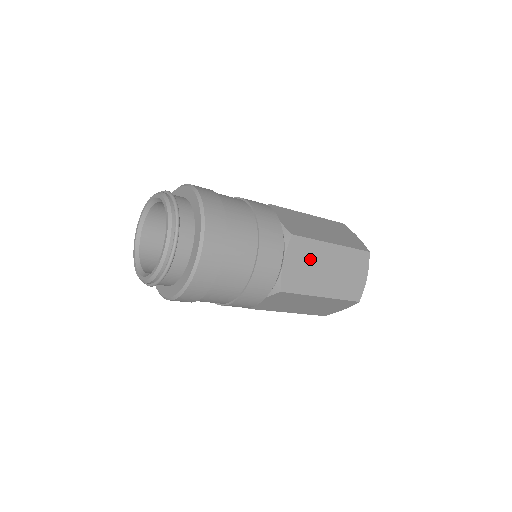
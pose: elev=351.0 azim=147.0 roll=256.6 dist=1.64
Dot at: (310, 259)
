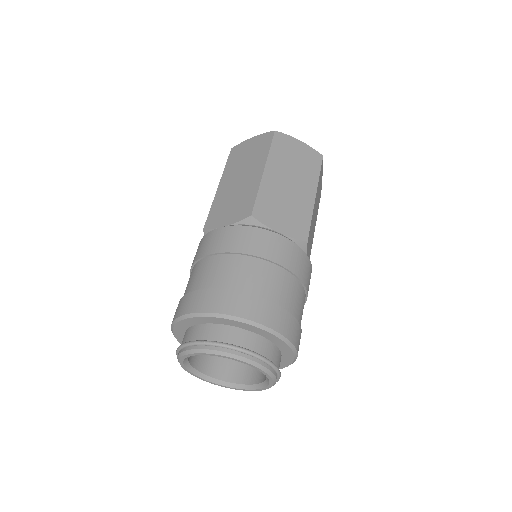
Dot at: (311, 231)
